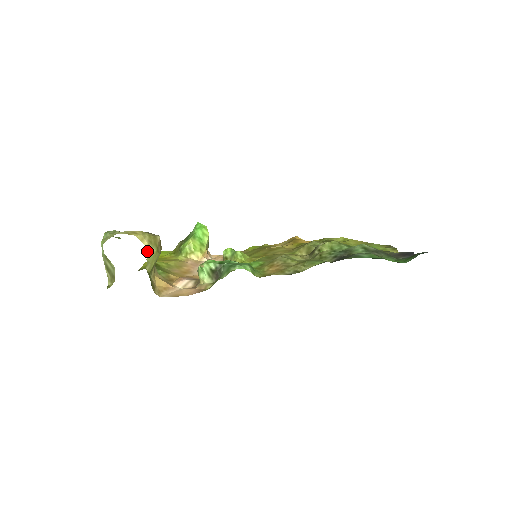
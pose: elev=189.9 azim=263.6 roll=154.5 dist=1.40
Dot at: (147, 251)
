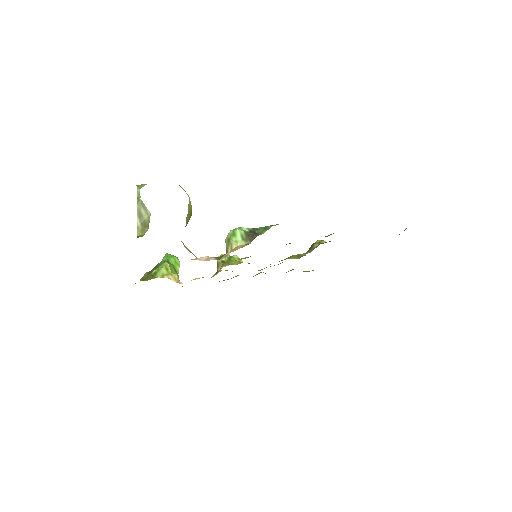
Dot at: occluded
